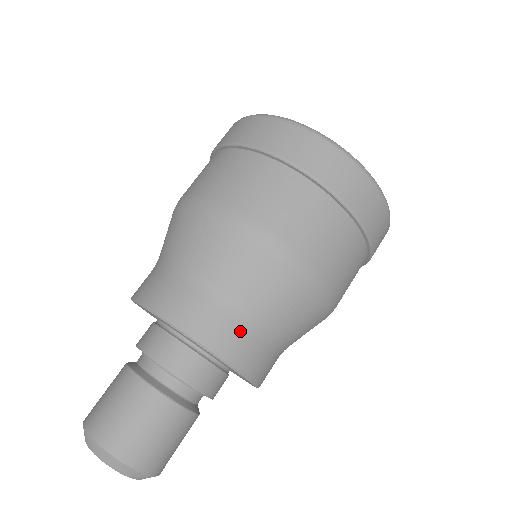
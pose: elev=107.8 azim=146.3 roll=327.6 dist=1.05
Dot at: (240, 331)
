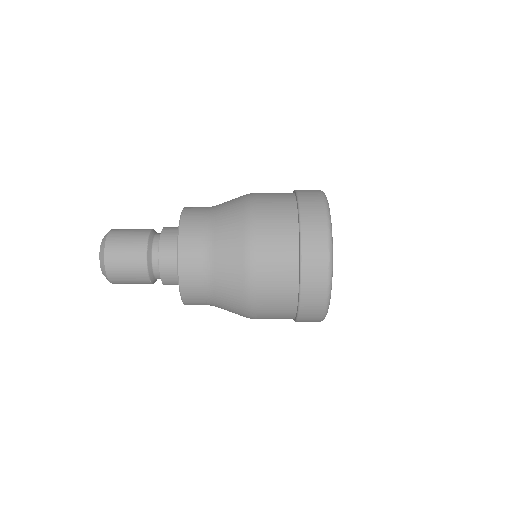
Dot at: (198, 251)
